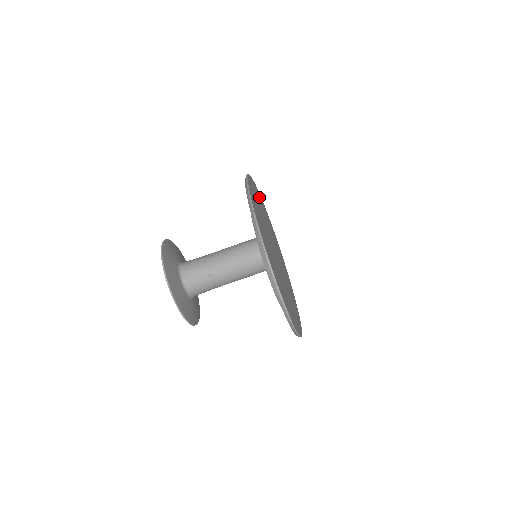
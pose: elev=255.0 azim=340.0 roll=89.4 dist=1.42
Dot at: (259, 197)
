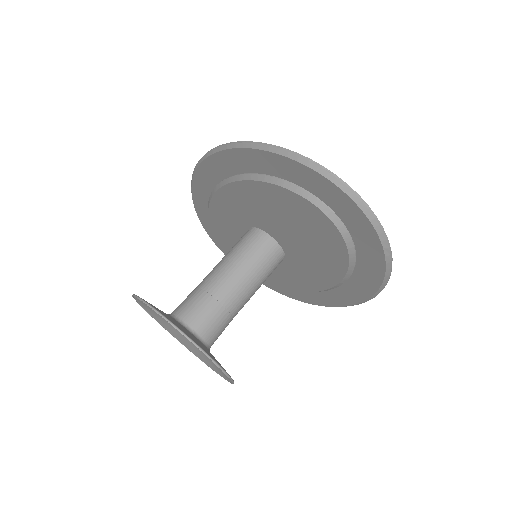
Dot at: occluded
